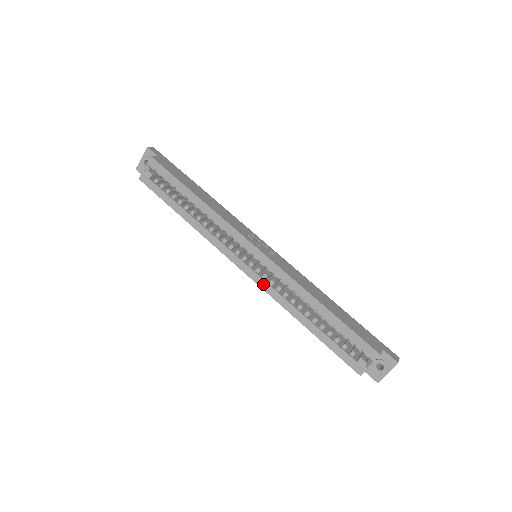
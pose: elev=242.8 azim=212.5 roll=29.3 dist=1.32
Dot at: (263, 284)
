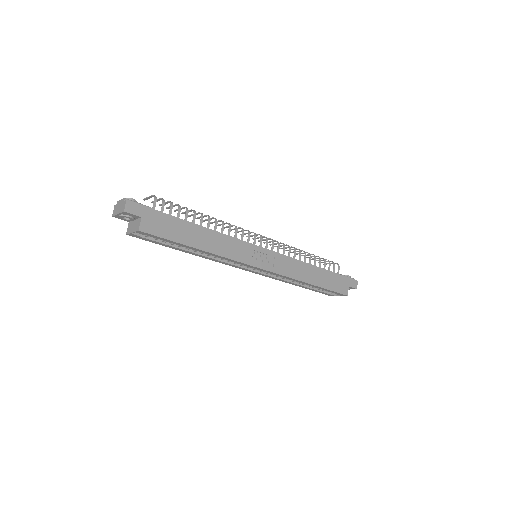
Dot at: (265, 276)
